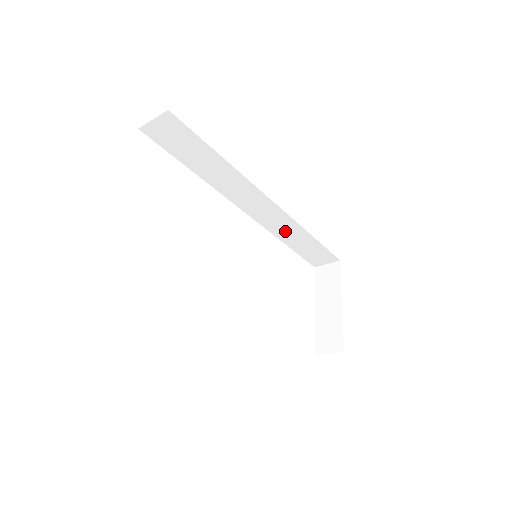
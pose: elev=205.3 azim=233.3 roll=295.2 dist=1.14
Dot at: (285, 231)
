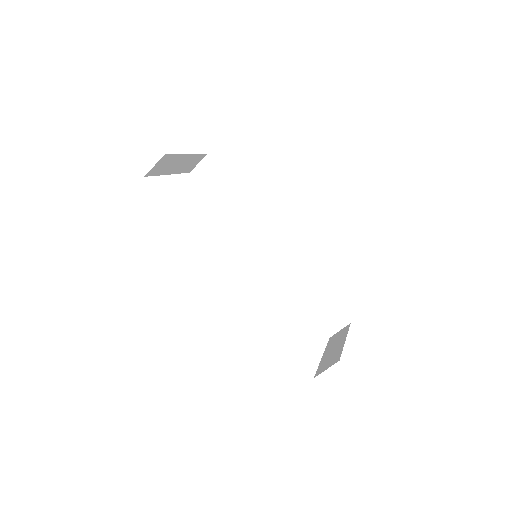
Dot at: (293, 278)
